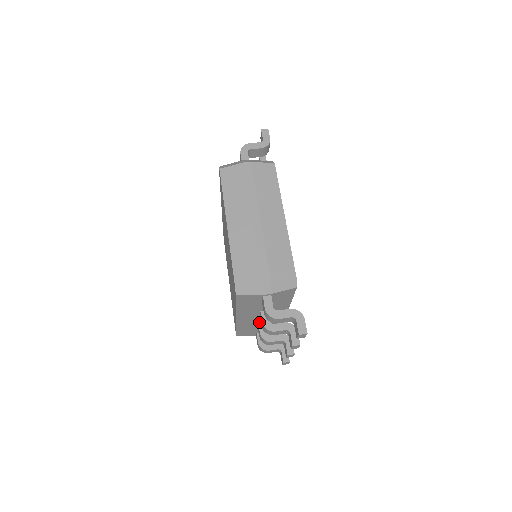
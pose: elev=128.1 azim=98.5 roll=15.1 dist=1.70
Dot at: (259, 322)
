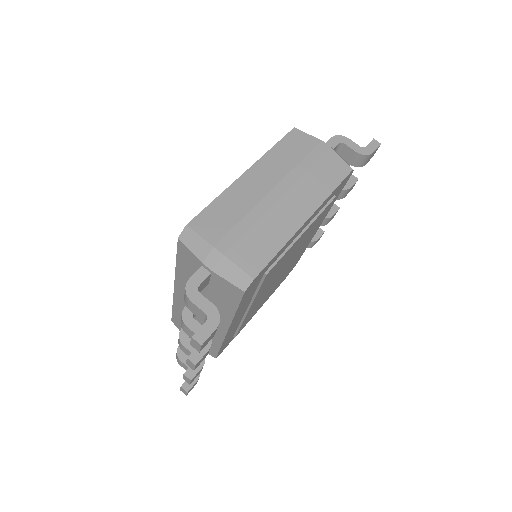
Dot at: occluded
